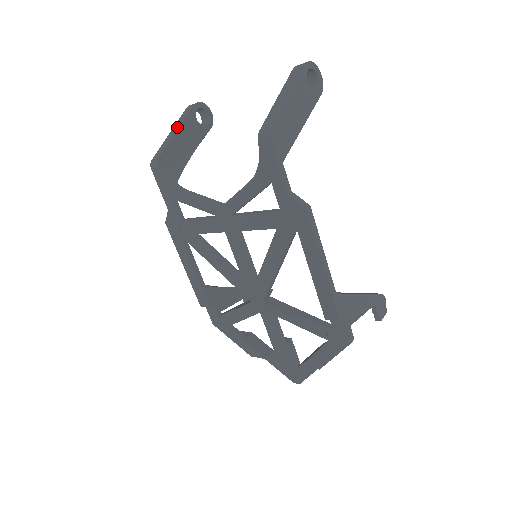
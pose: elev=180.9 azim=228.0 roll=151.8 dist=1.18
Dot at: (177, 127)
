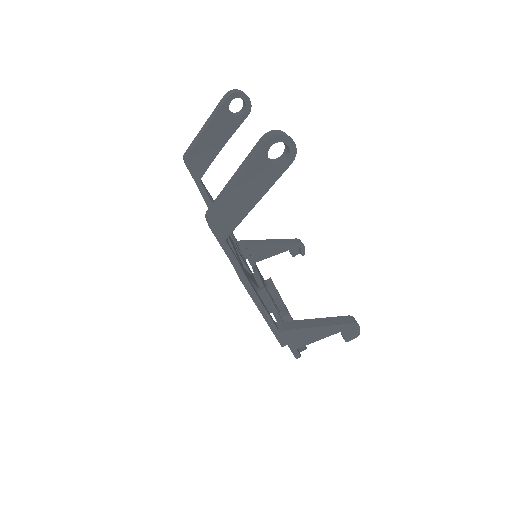
Dot at: (208, 123)
